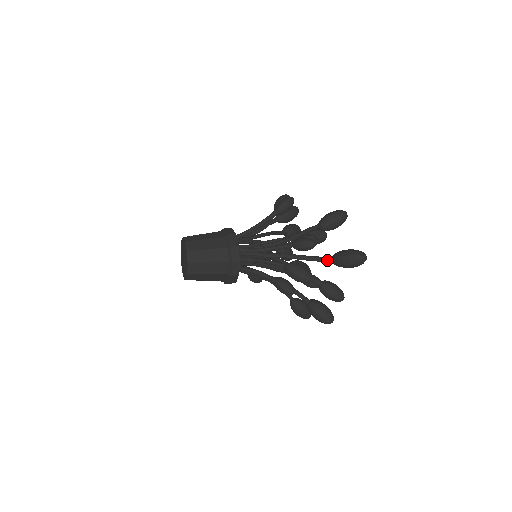
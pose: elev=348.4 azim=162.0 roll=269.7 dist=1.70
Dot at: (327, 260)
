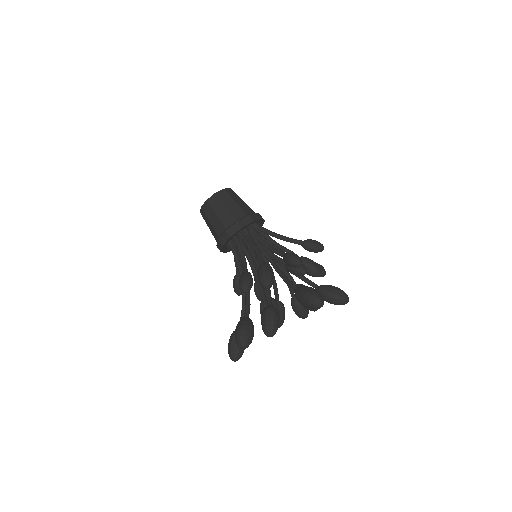
Dot at: (294, 286)
